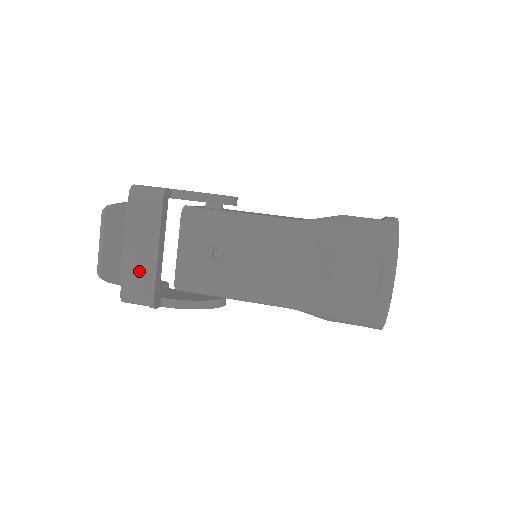
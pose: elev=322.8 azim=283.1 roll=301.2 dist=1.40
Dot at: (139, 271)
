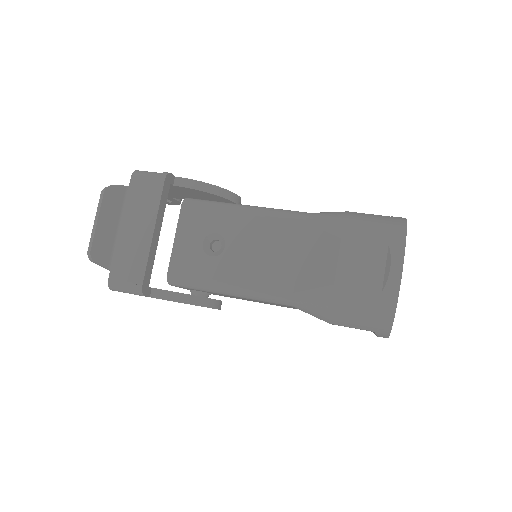
Dot at: (131, 254)
